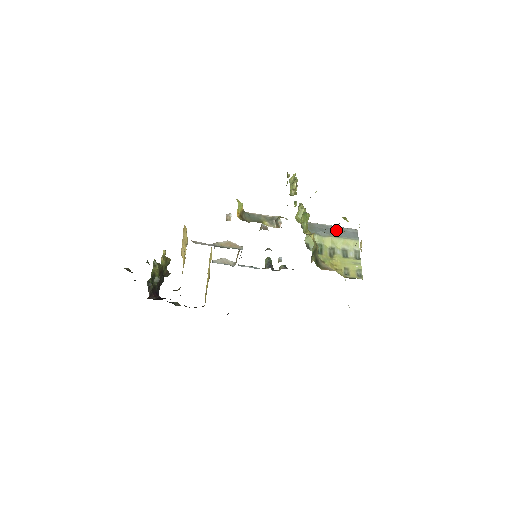
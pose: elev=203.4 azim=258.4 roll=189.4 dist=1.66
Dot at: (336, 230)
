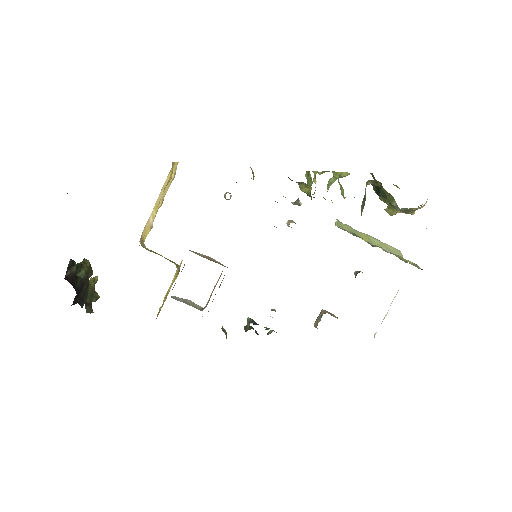
Dot at: occluded
